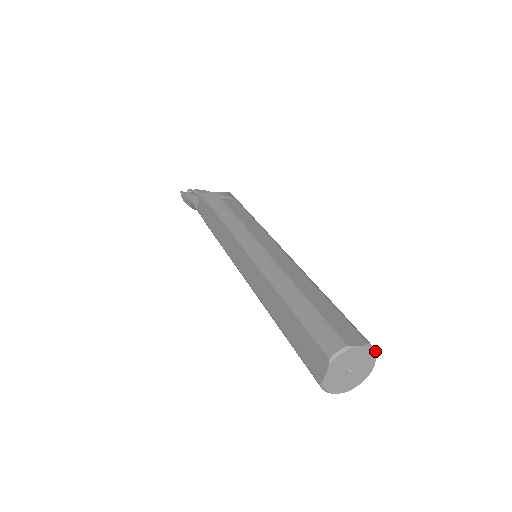
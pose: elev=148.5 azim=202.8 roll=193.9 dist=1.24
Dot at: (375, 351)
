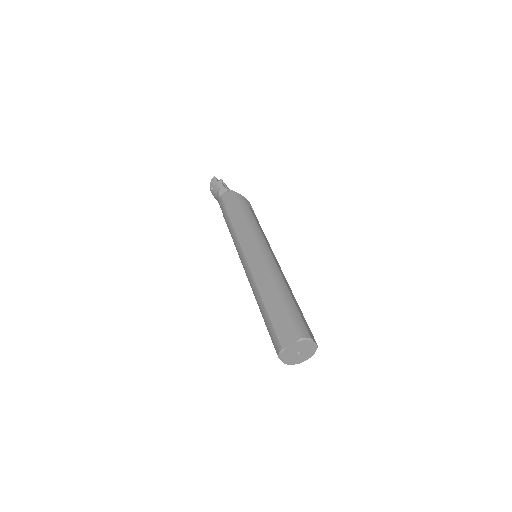
Dot at: occluded
